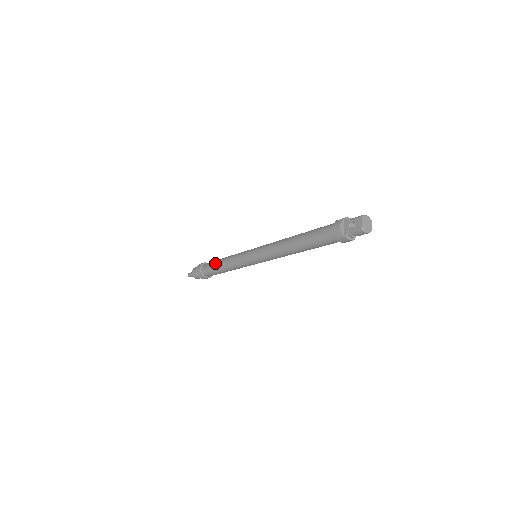
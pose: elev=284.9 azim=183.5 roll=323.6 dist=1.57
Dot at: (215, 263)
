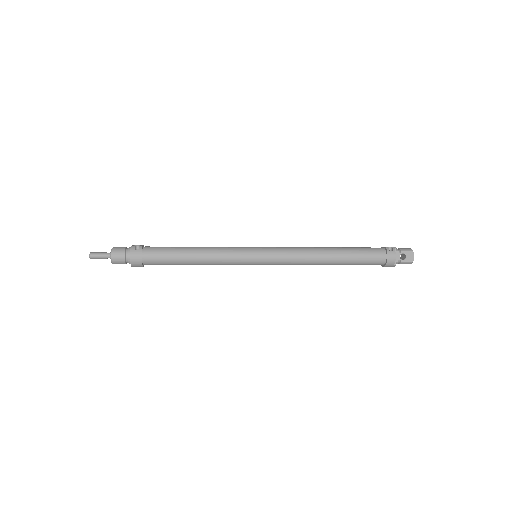
Dot at: (179, 254)
